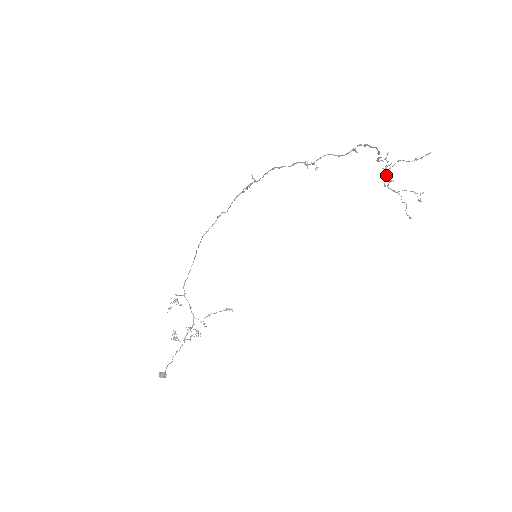
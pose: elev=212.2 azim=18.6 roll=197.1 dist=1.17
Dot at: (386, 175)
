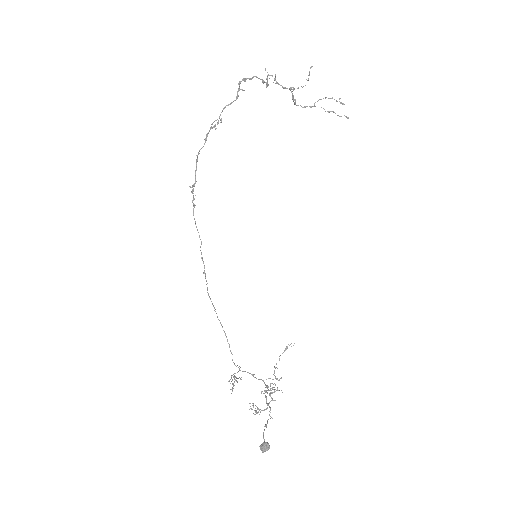
Dot at: occluded
